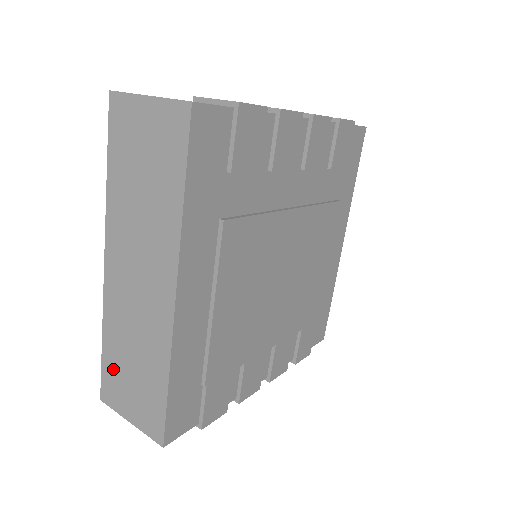
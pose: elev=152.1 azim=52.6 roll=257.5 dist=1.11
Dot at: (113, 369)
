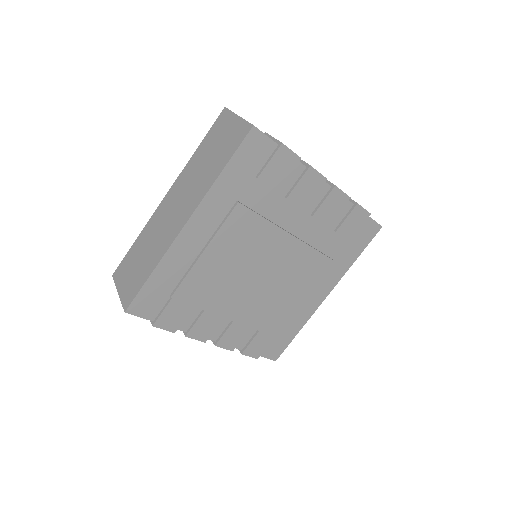
Dot at: (131, 258)
